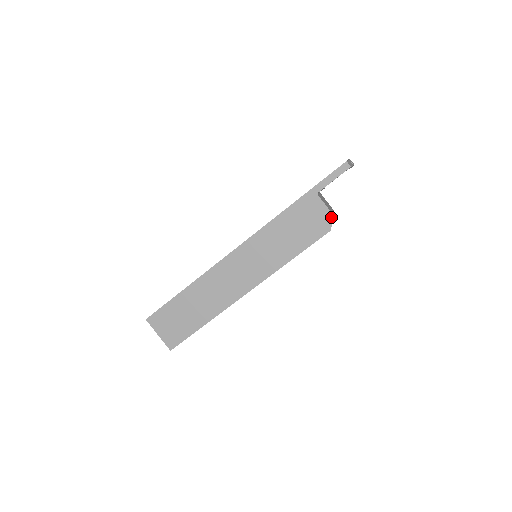
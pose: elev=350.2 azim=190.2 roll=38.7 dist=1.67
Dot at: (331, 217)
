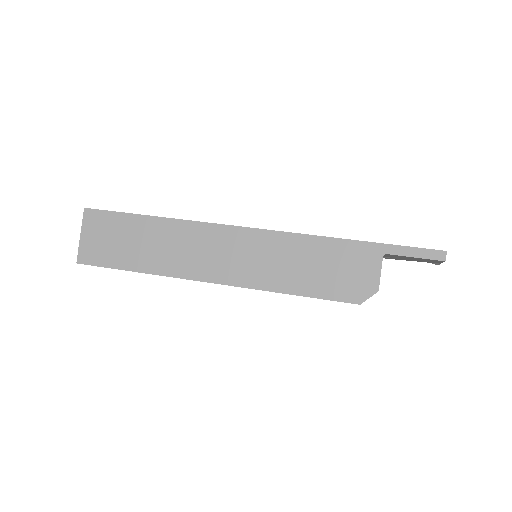
Dot at: (374, 291)
